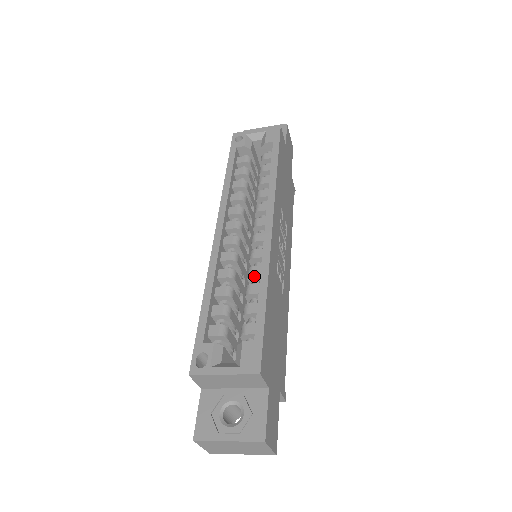
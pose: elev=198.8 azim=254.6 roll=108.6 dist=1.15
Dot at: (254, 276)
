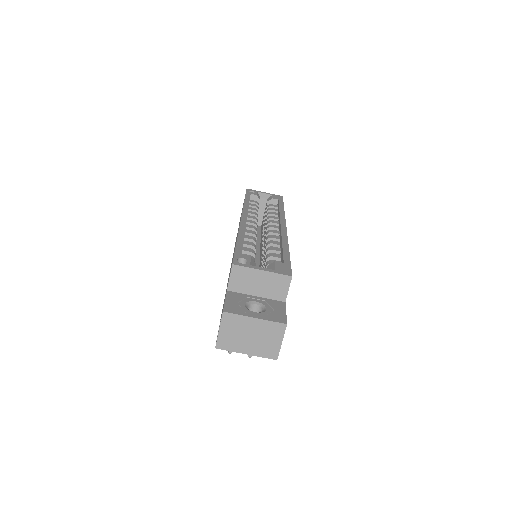
Dot at: (273, 245)
